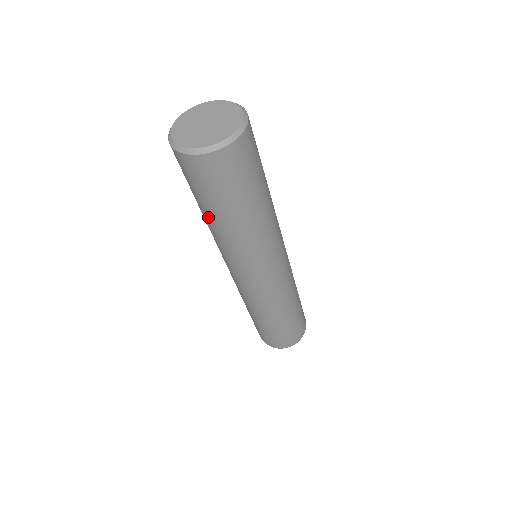
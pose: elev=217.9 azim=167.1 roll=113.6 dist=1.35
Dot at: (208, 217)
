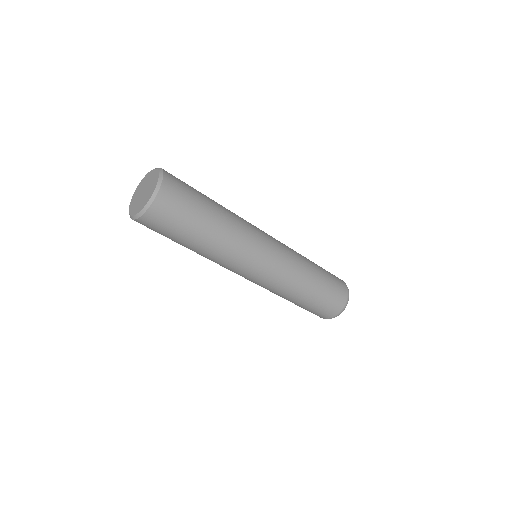
Dot at: (190, 248)
